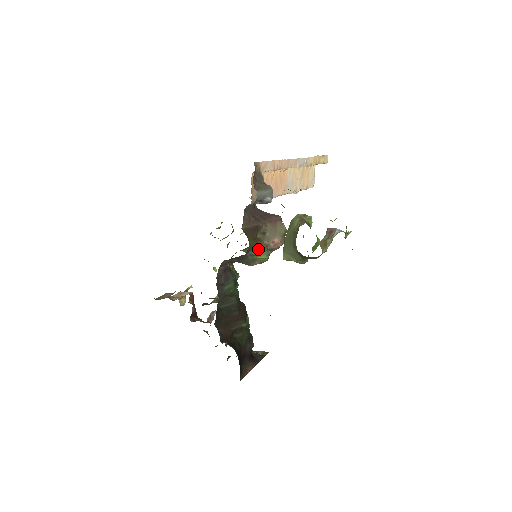
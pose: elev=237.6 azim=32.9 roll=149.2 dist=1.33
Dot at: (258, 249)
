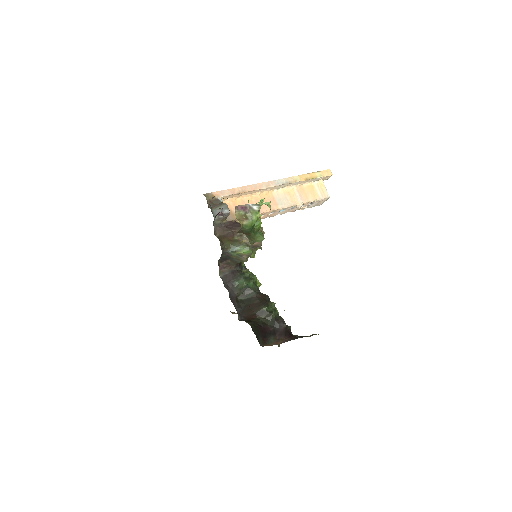
Dot at: (237, 246)
